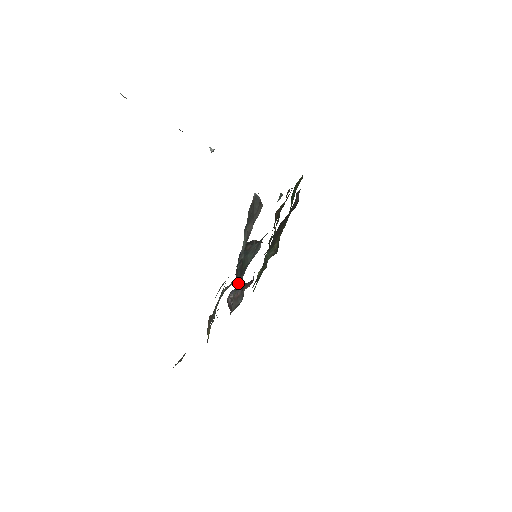
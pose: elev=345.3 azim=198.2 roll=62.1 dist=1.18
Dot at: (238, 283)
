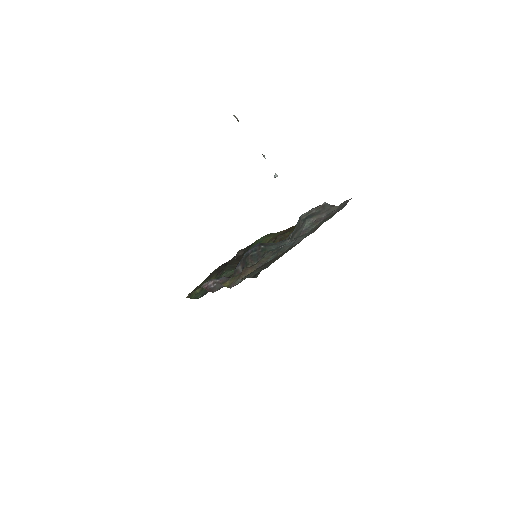
Dot at: (253, 262)
